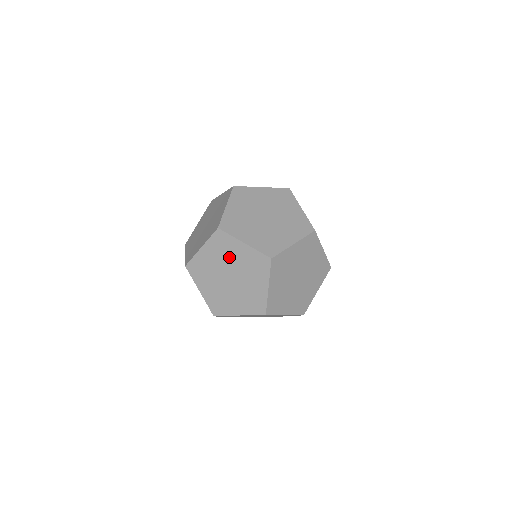
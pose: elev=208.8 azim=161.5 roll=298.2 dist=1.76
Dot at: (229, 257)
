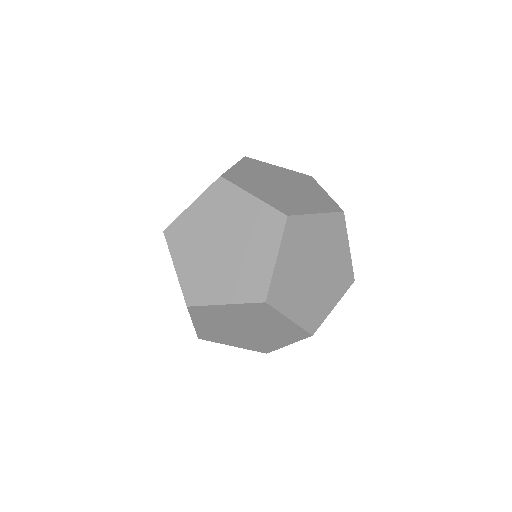
Dot at: (228, 216)
